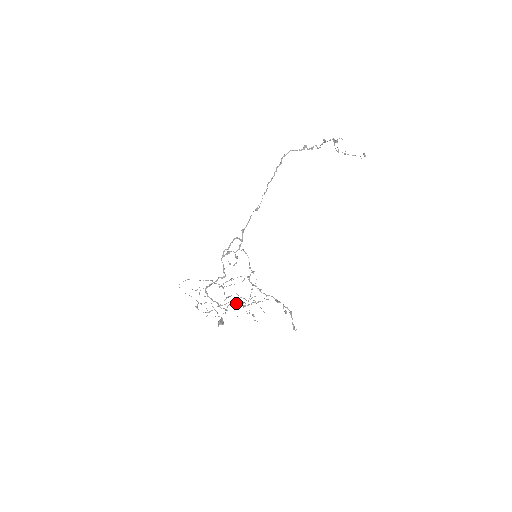
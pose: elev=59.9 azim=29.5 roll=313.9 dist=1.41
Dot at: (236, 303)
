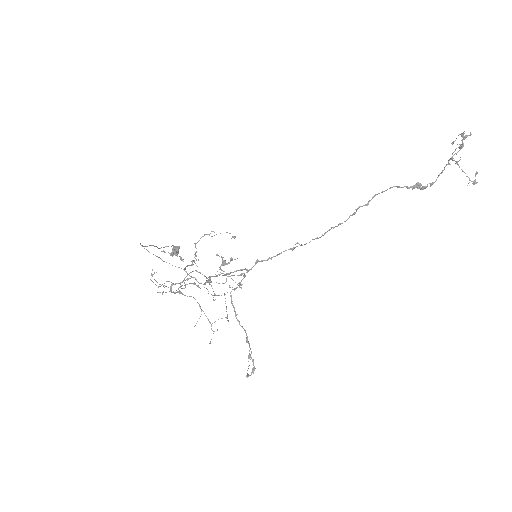
Dot at: (201, 310)
